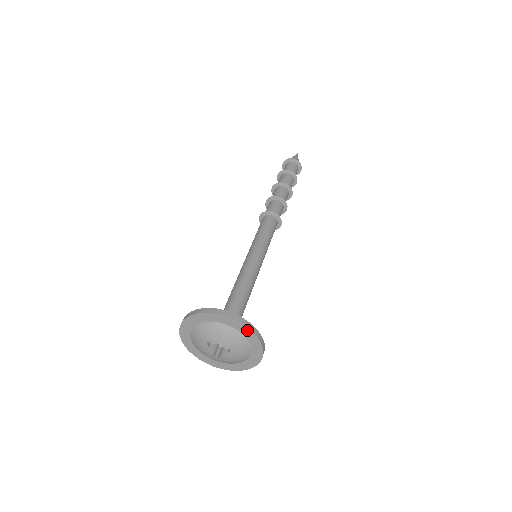
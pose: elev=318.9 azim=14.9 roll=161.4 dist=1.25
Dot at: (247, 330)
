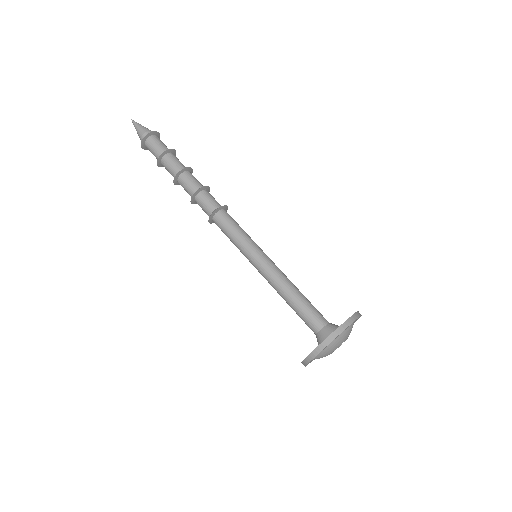
Dot at: (356, 319)
